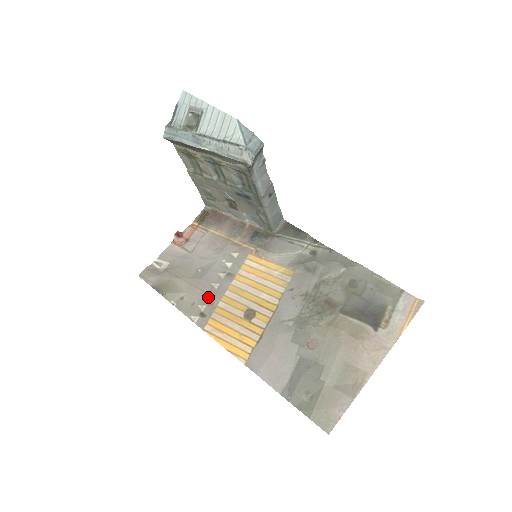
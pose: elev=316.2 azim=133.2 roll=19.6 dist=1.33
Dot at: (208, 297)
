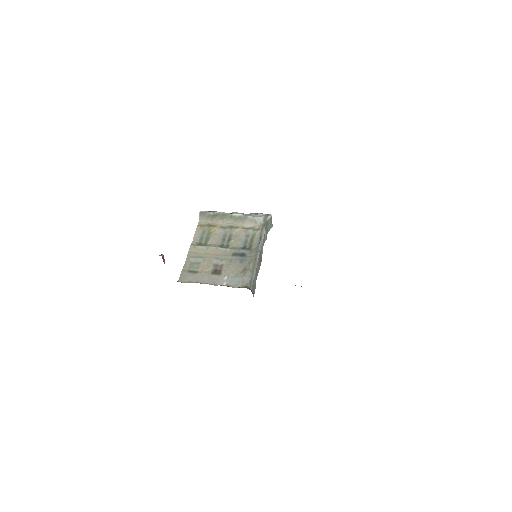
Dot at: occluded
